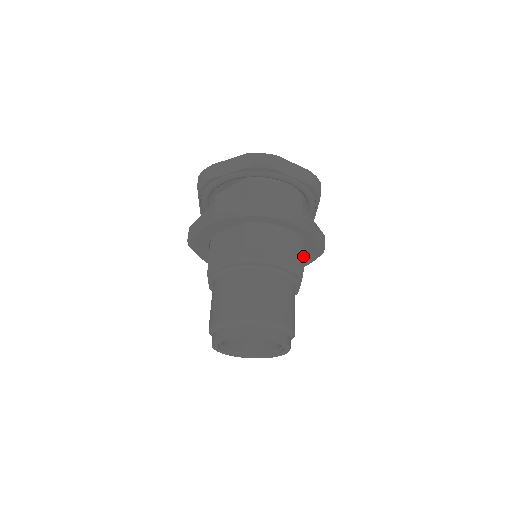
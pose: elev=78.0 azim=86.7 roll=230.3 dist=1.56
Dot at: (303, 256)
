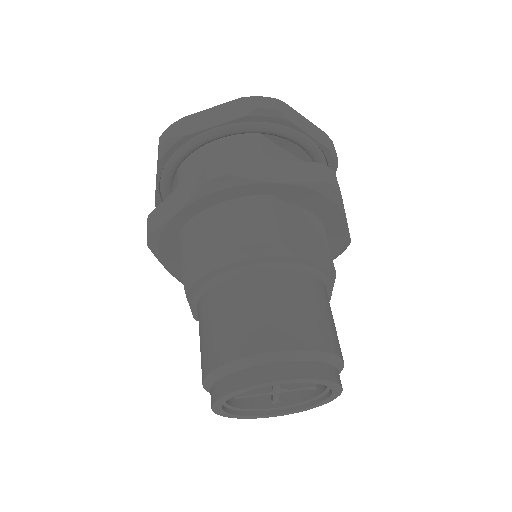
Dot at: (275, 222)
